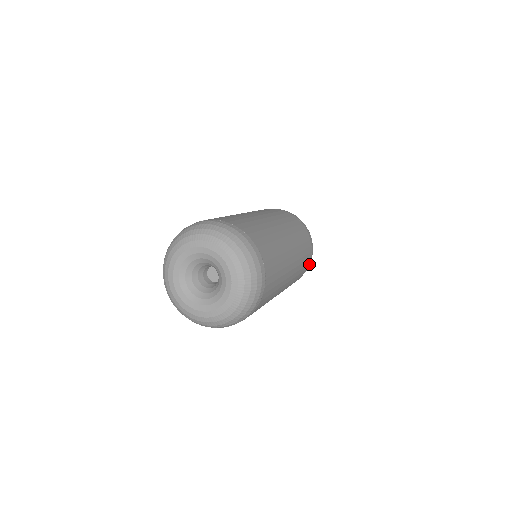
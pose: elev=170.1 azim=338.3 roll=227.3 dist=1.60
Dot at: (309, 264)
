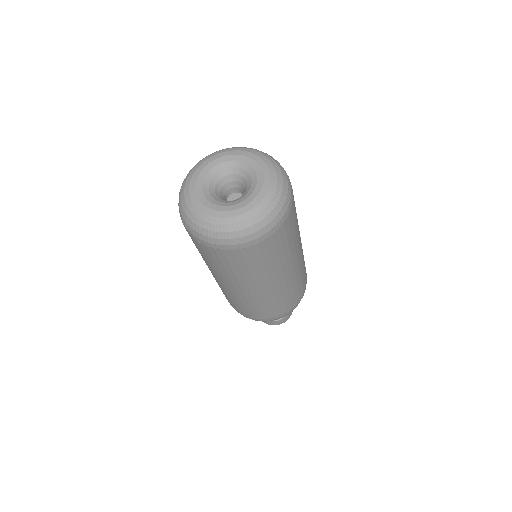
Dot at: (290, 310)
